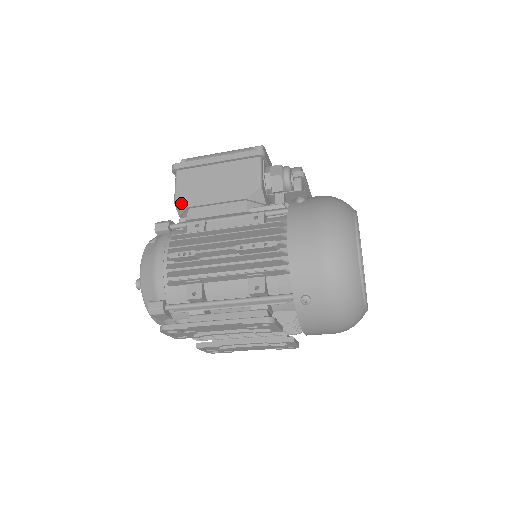
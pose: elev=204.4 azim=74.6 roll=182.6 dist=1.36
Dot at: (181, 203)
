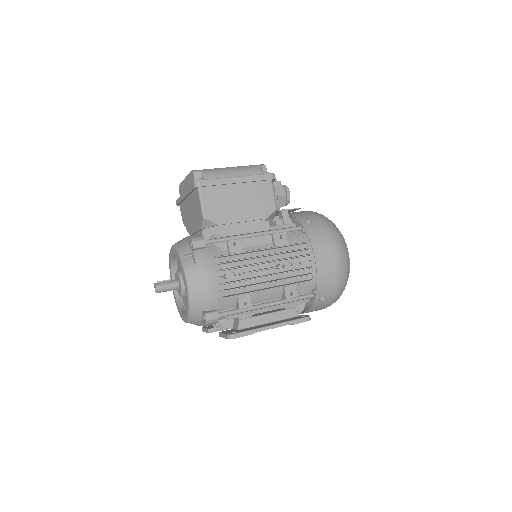
Dot at: (212, 221)
